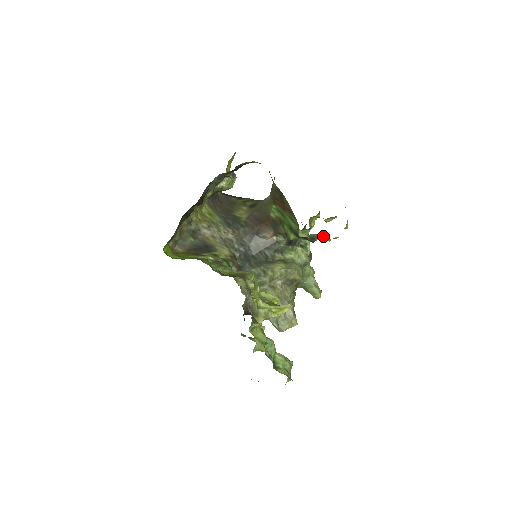
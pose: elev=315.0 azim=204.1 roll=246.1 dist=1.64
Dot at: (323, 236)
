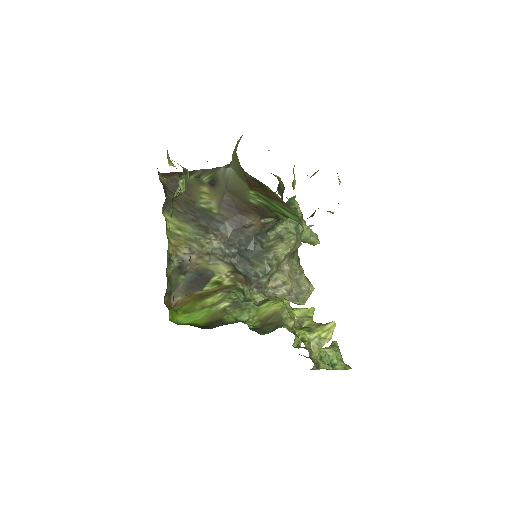
Dot at: occluded
